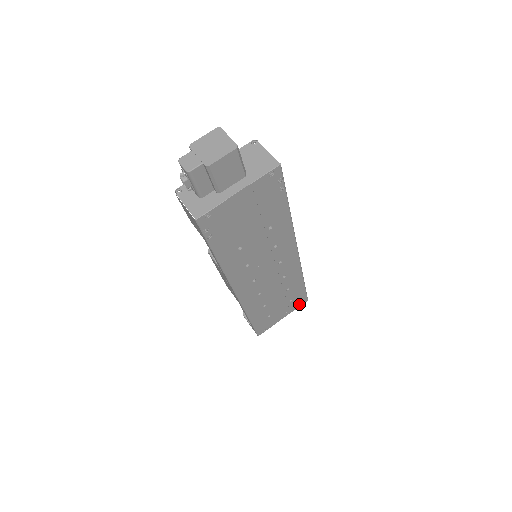
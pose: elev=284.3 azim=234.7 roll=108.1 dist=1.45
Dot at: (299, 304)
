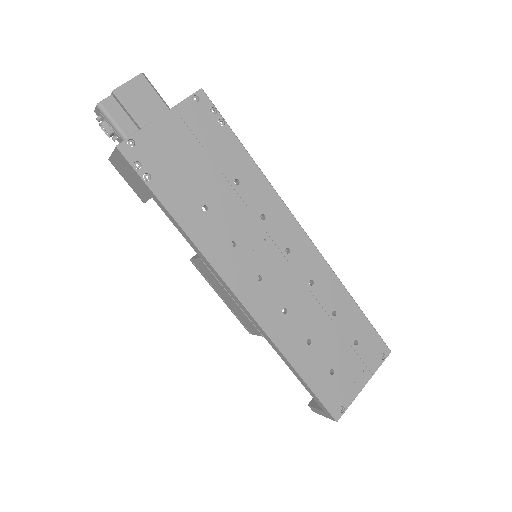
Dot at: (378, 357)
